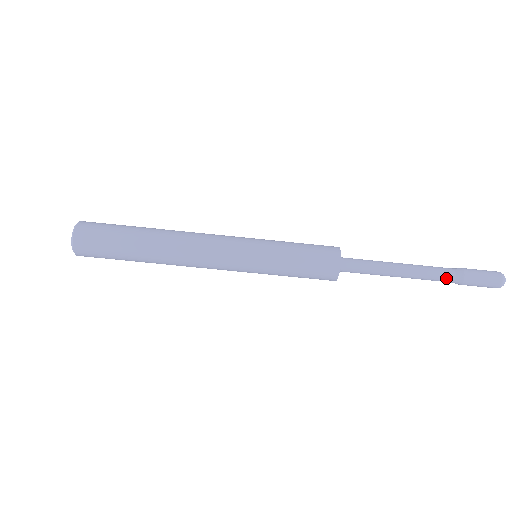
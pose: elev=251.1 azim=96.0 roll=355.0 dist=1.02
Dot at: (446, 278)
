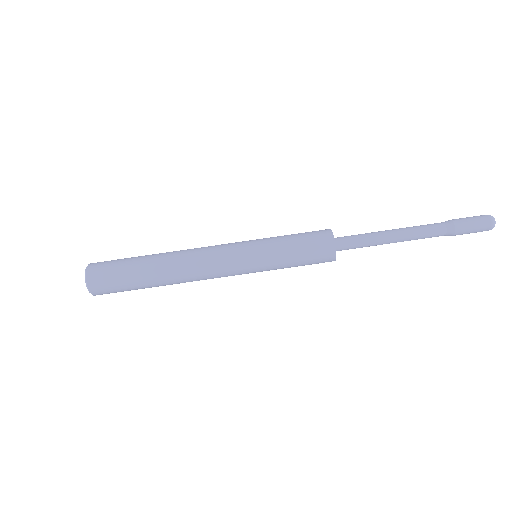
Dot at: (437, 226)
